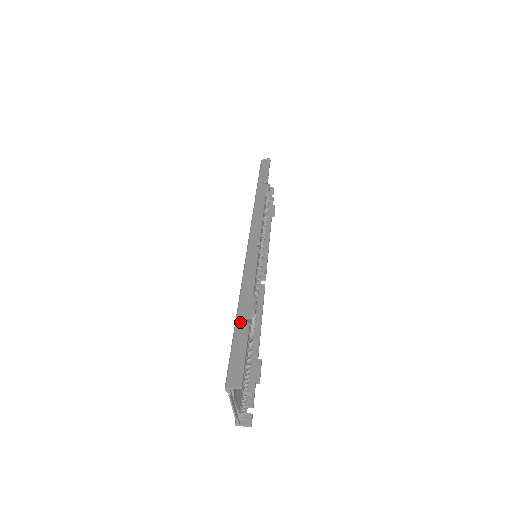
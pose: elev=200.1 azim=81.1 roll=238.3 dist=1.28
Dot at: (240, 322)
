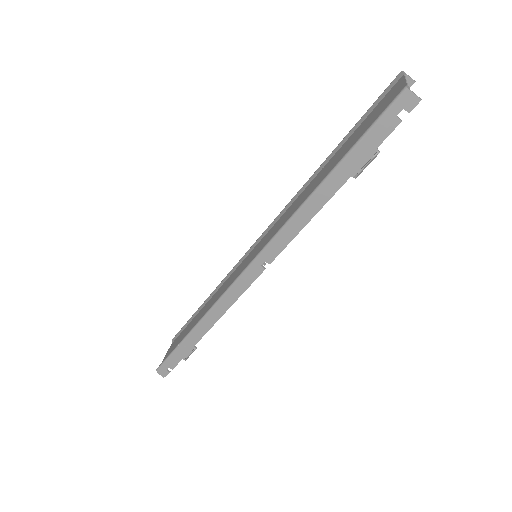
Dot at: occluded
